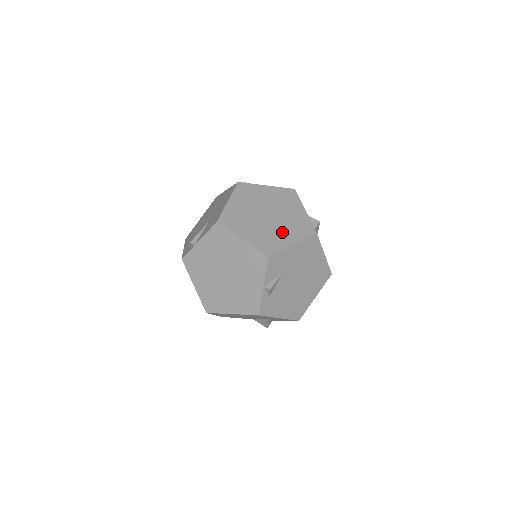
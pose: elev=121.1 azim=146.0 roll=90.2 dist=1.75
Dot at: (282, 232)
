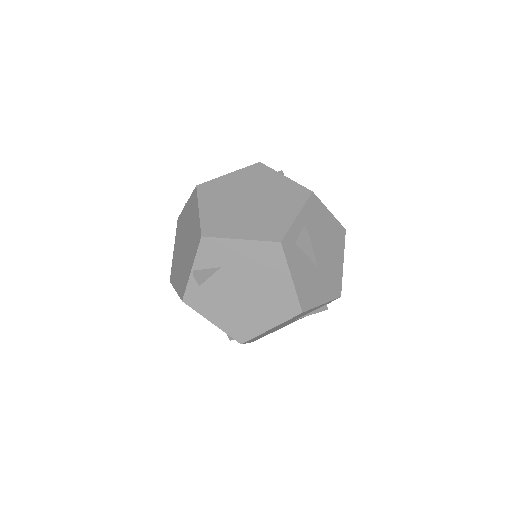
Dot at: (244, 222)
